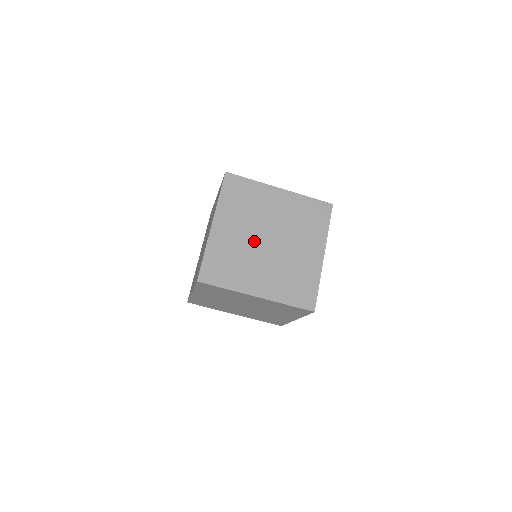
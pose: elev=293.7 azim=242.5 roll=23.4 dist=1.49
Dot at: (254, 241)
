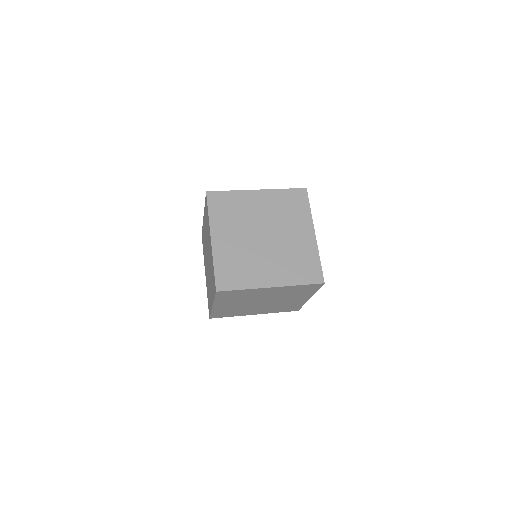
Dot at: (252, 241)
